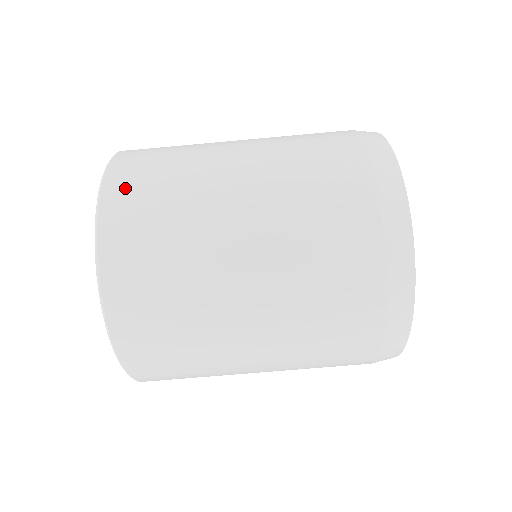
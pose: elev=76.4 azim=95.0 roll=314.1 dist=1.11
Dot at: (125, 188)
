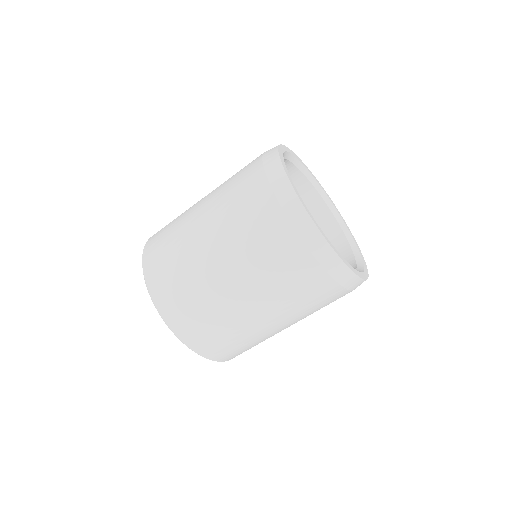
Dot at: (154, 268)
